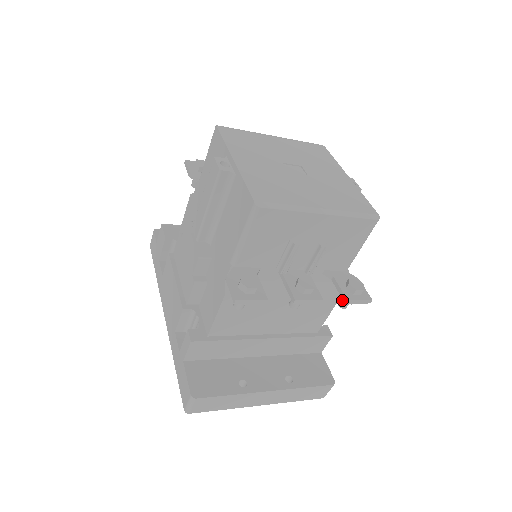
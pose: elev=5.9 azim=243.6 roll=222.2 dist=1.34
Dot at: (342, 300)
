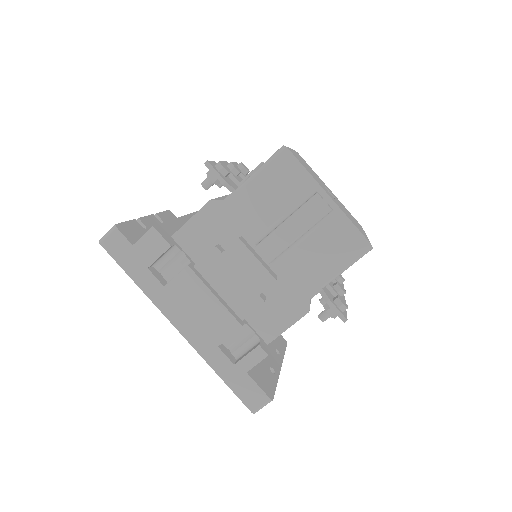
Dot at: occluded
